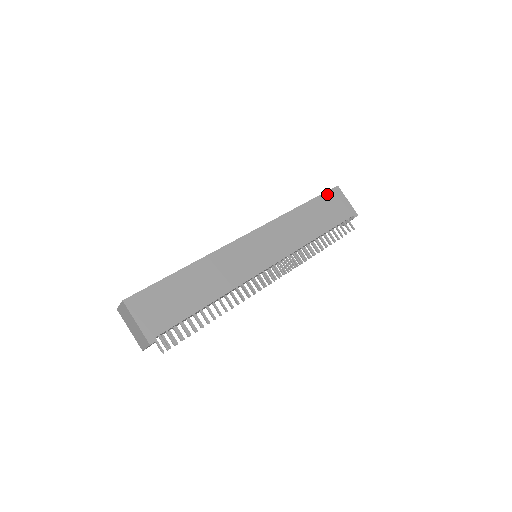
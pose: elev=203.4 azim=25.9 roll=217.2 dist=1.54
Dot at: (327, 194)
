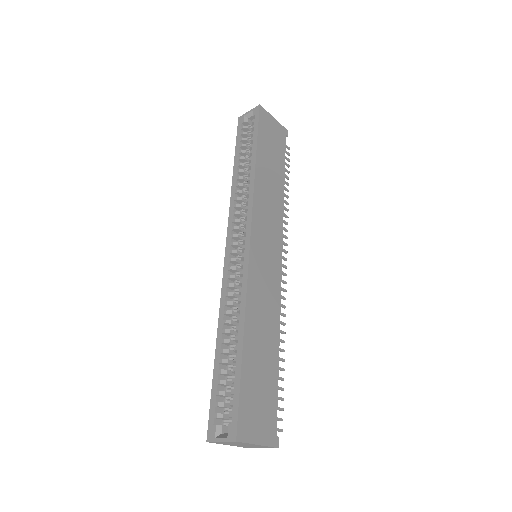
Dot at: (260, 125)
